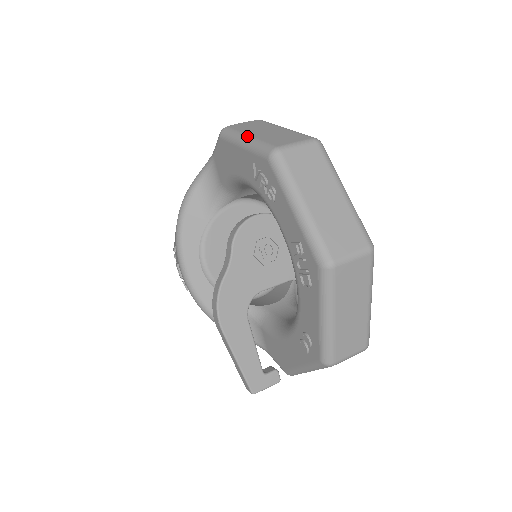
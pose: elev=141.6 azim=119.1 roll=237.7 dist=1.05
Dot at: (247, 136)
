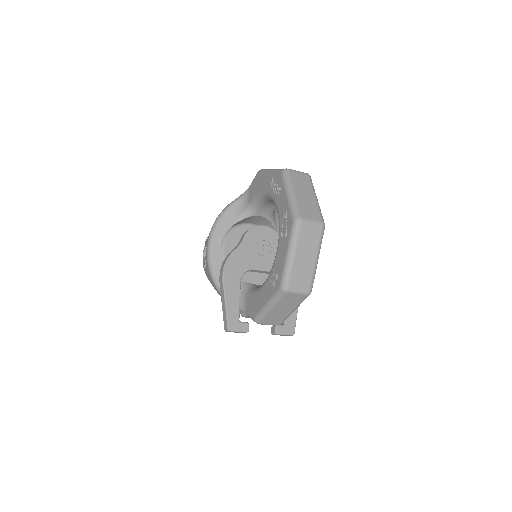
Dot at: (273, 169)
